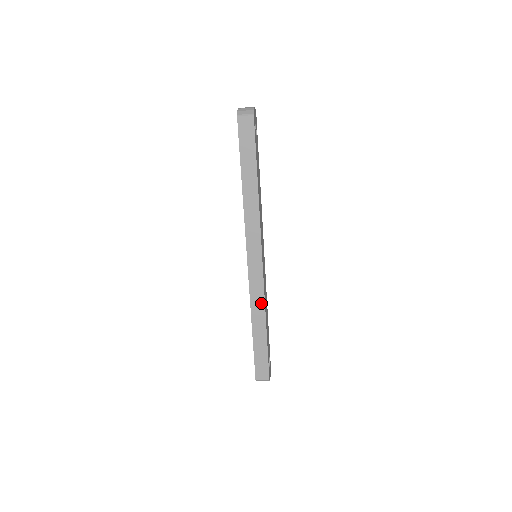
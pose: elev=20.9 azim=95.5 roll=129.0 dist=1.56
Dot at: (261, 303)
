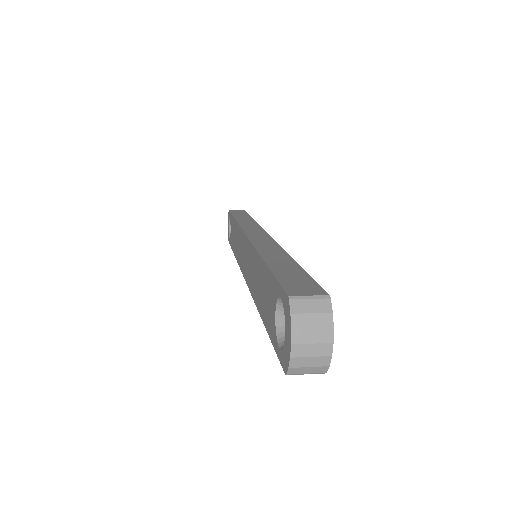
Dot at: occluded
